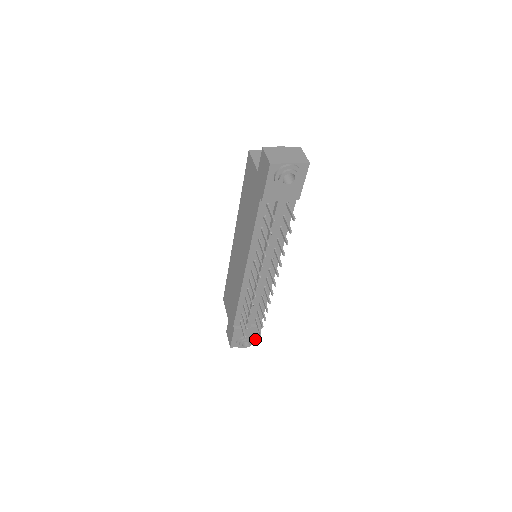
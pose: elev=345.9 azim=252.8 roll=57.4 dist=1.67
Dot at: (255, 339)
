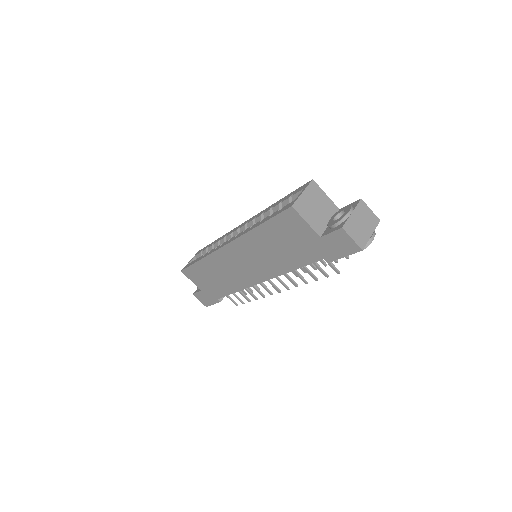
Dot at: occluded
